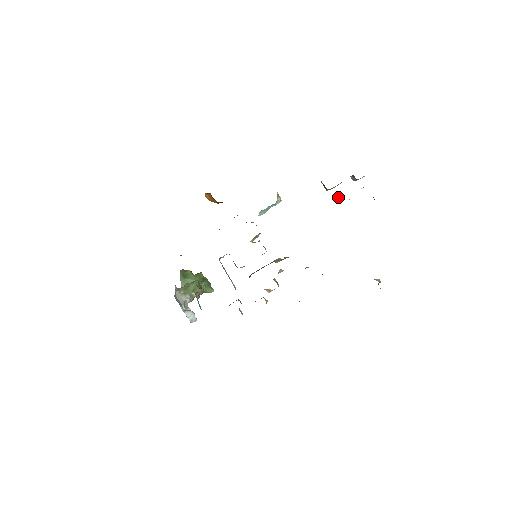
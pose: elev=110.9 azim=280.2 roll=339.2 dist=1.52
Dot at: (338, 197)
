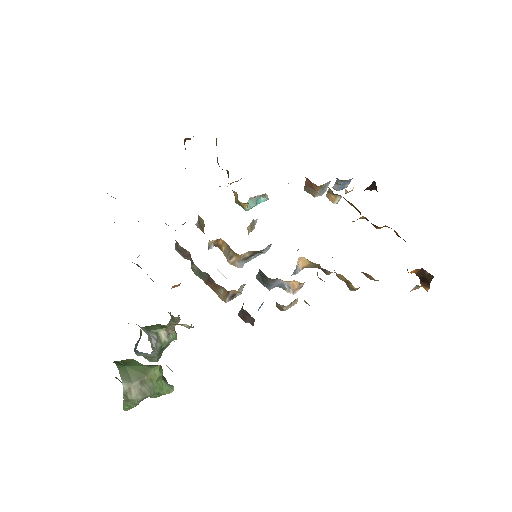
Dot at: (331, 196)
